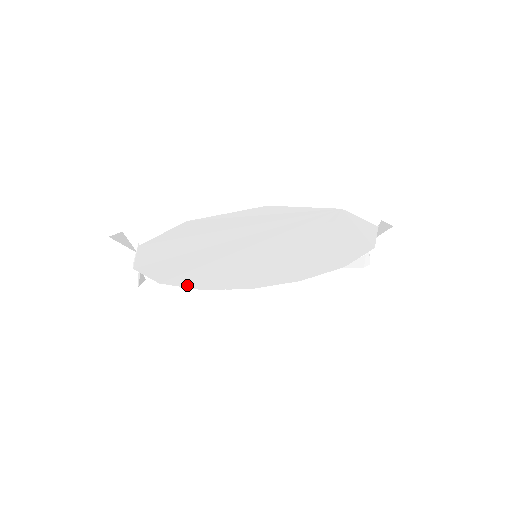
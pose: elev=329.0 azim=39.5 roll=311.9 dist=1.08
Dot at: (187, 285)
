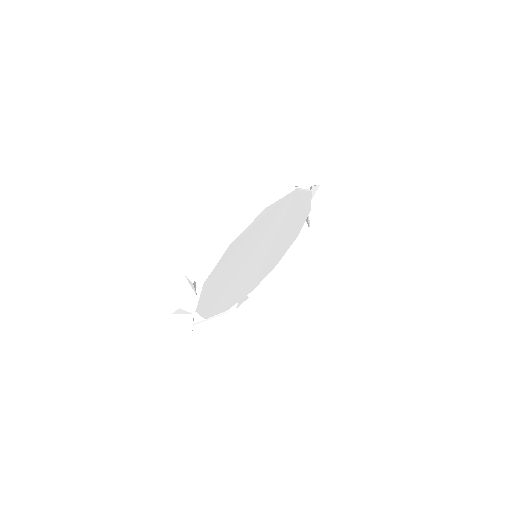
Dot at: (219, 311)
